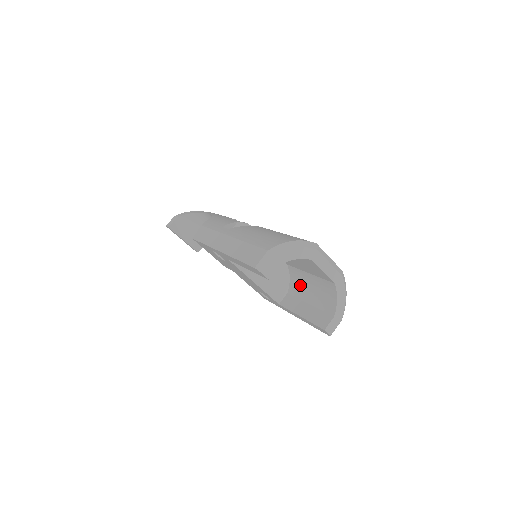
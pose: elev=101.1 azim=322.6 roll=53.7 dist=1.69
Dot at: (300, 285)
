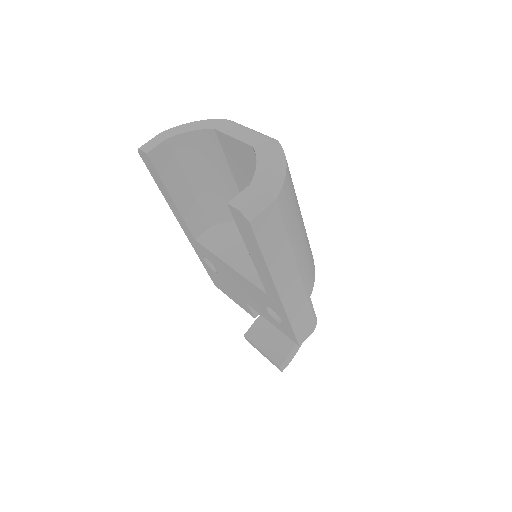
Dot at: occluded
